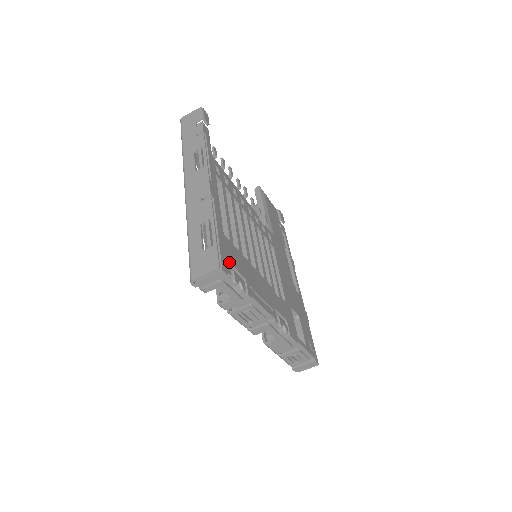
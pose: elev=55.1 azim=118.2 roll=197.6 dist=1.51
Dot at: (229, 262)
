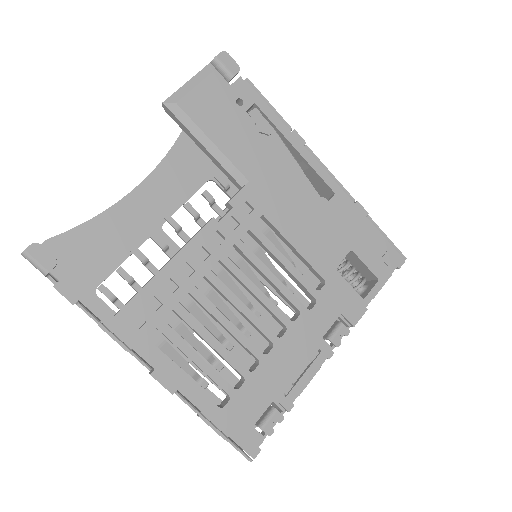
Dot at: (250, 430)
